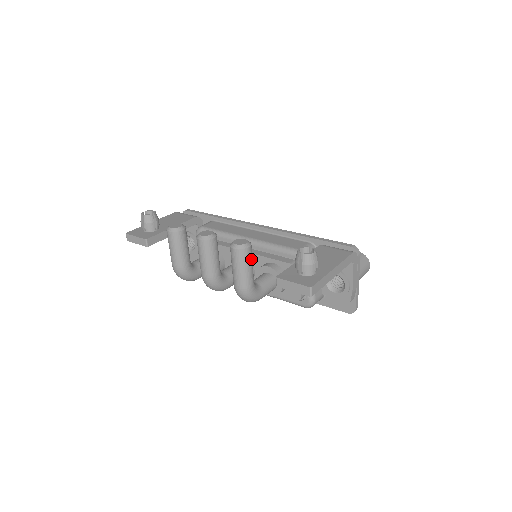
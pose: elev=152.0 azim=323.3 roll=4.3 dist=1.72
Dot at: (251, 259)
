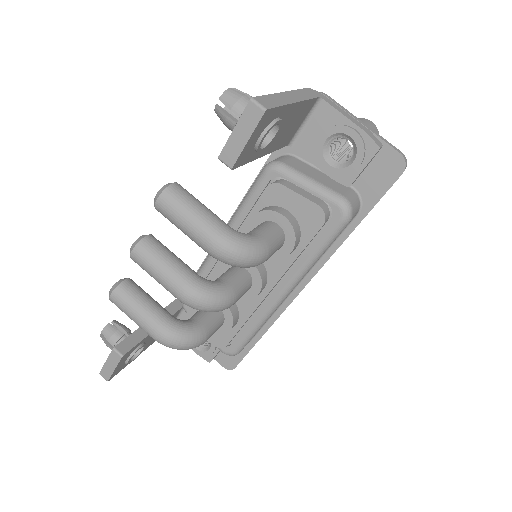
Dot at: (193, 198)
